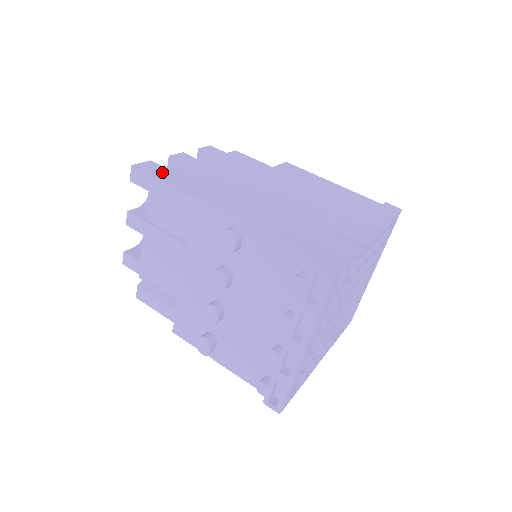
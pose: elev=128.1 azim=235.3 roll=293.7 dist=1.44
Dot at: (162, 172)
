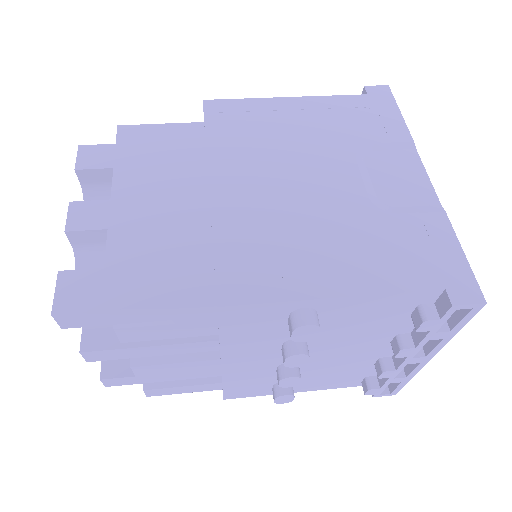
Dot at: (105, 286)
